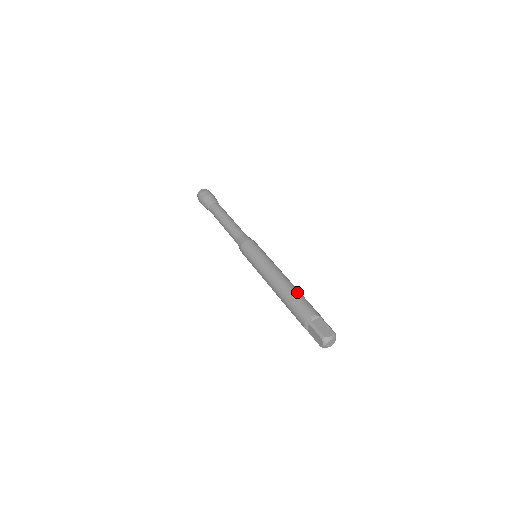
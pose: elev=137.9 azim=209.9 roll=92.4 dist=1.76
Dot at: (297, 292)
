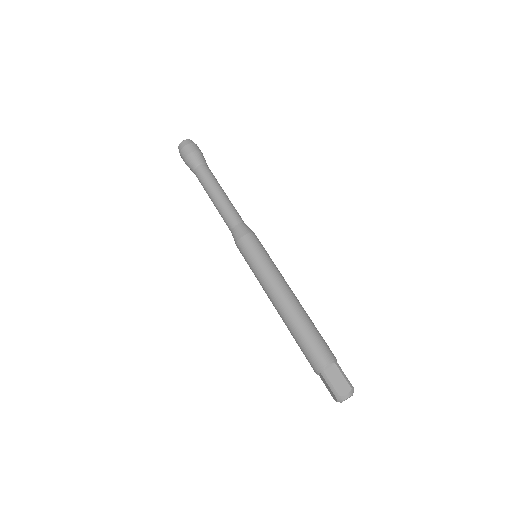
Dot at: (307, 324)
